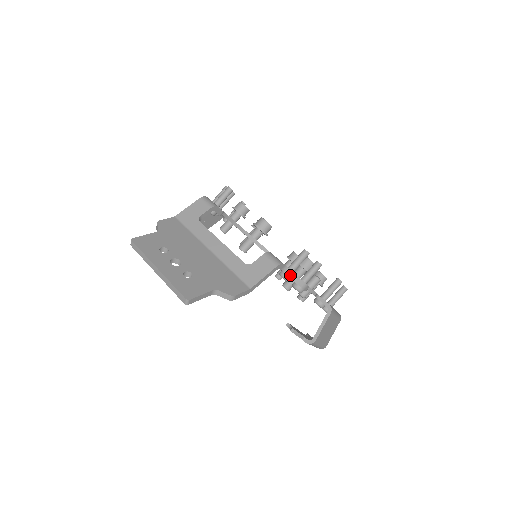
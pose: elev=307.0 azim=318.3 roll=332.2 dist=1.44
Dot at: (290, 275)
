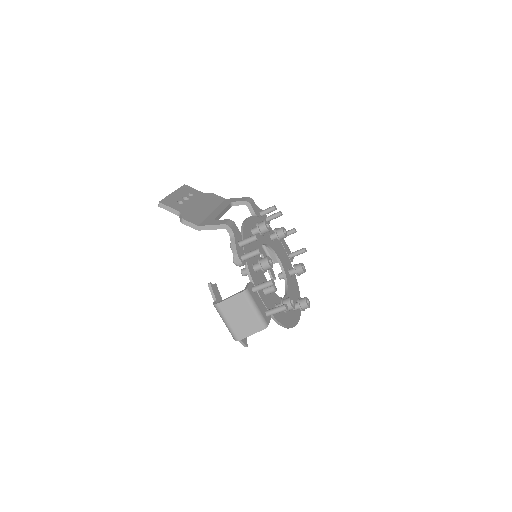
Dot at: (232, 241)
